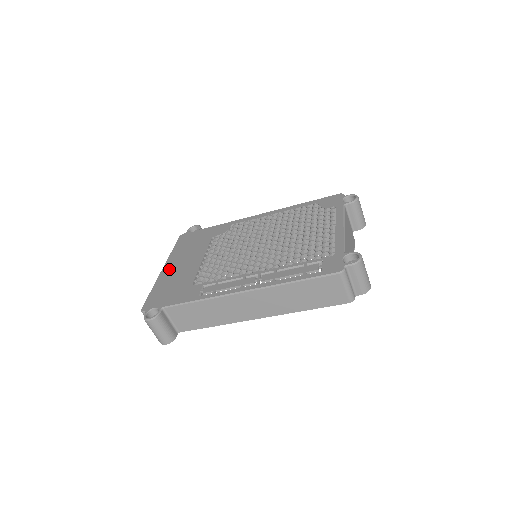
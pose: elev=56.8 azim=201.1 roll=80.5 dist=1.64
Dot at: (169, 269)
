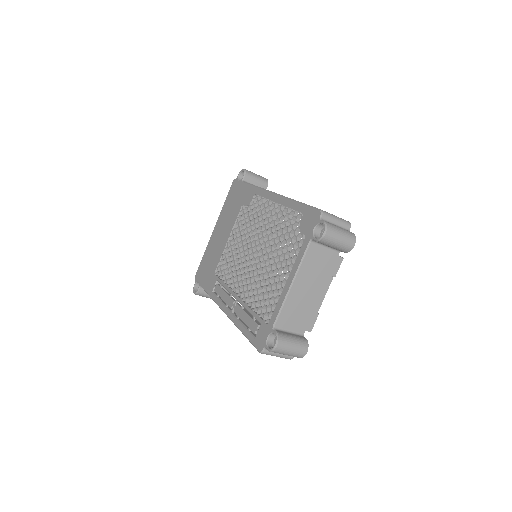
Dot at: (215, 234)
